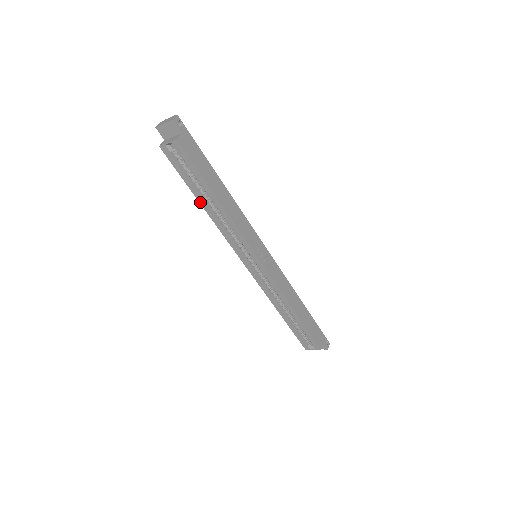
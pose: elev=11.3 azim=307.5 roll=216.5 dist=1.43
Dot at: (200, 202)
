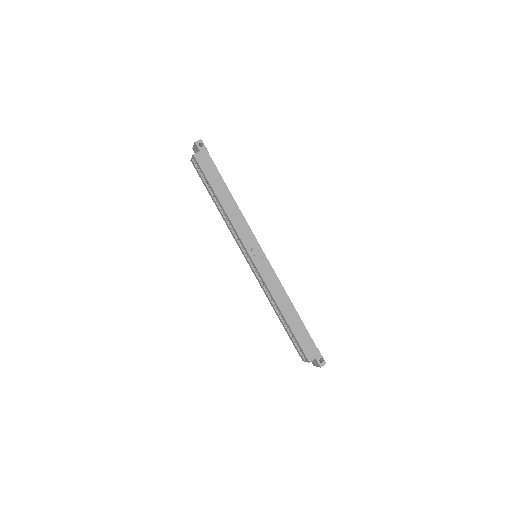
Dot at: (215, 204)
